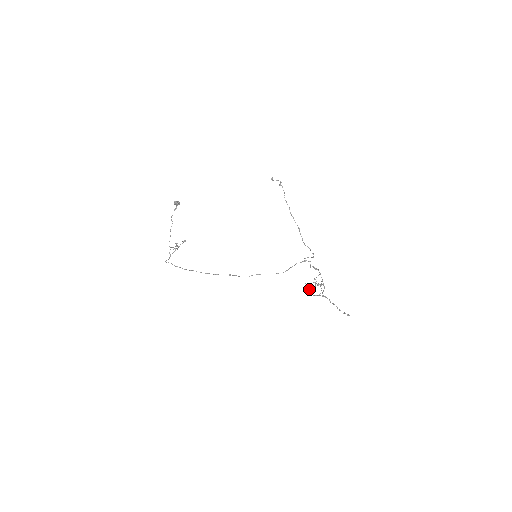
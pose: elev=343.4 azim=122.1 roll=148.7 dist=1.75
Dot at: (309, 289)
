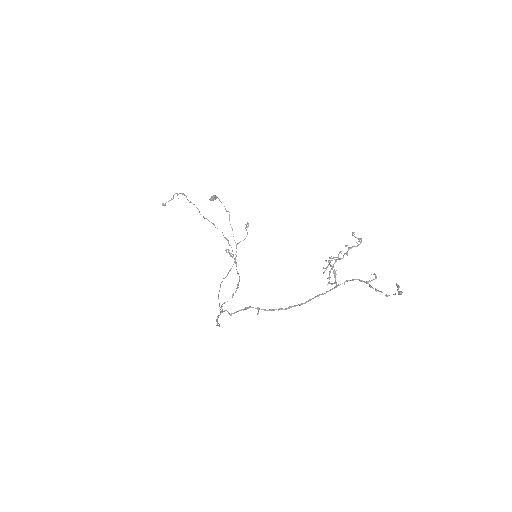
Dot at: occluded
